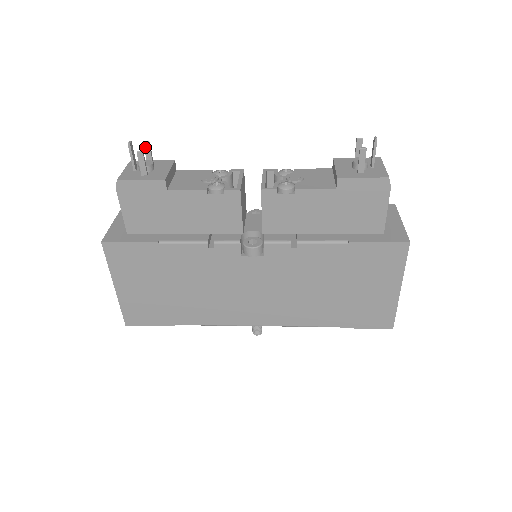
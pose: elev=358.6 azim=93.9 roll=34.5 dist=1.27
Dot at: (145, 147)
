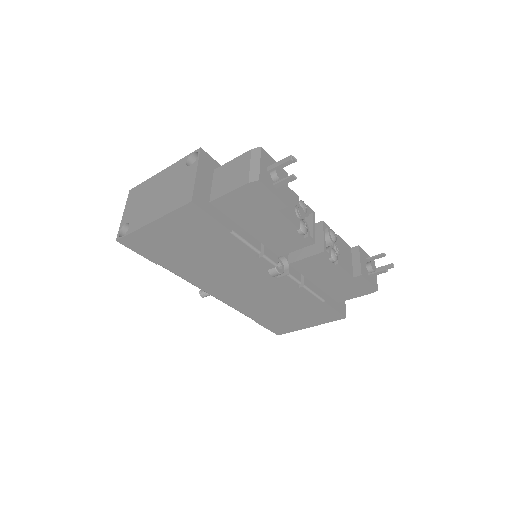
Dot at: occluded
